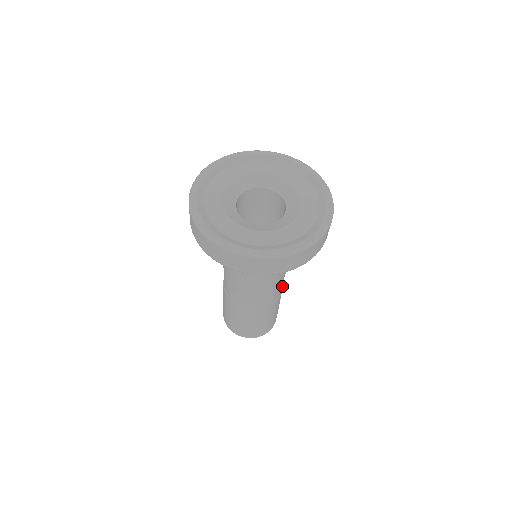
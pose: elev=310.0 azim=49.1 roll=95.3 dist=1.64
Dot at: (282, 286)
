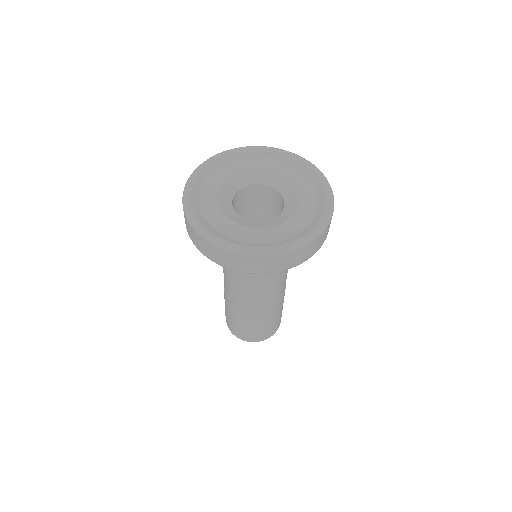
Dot at: (275, 300)
